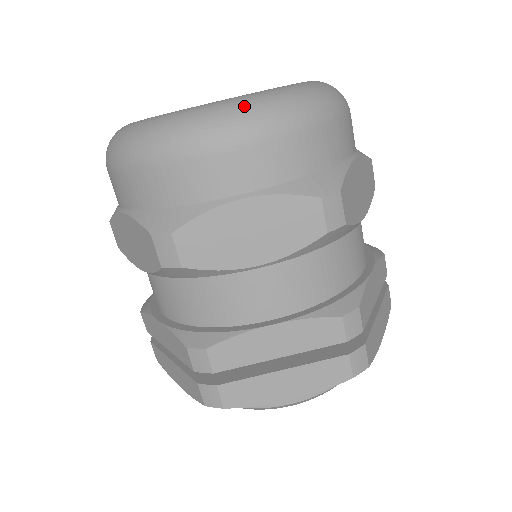
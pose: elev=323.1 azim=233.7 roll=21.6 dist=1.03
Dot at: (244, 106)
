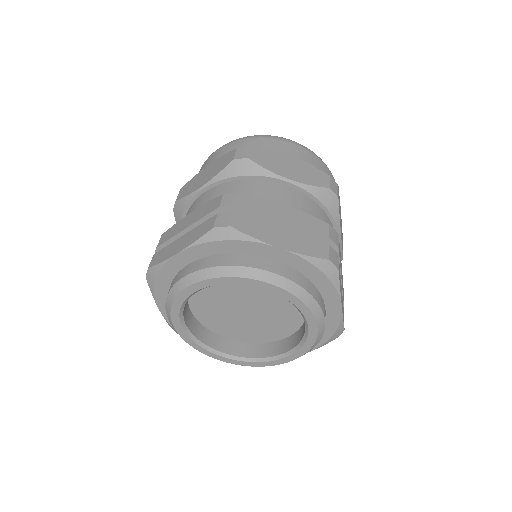
Dot at: occluded
